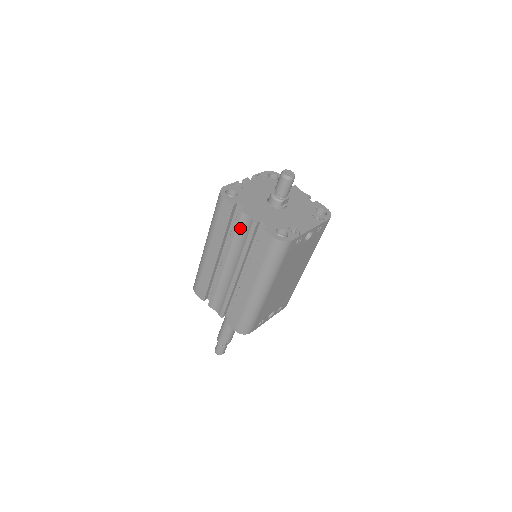
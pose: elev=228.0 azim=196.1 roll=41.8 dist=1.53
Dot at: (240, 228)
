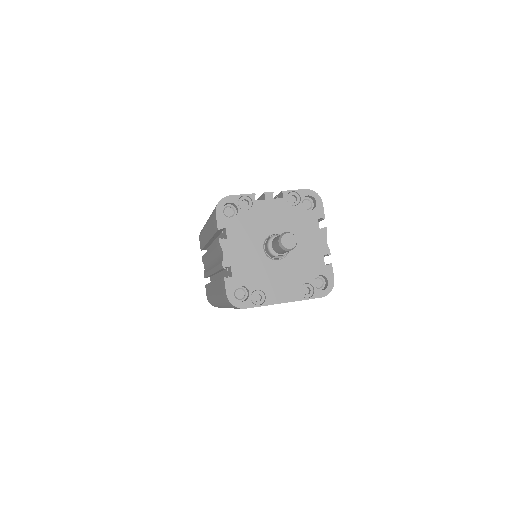
Dot at: (218, 250)
